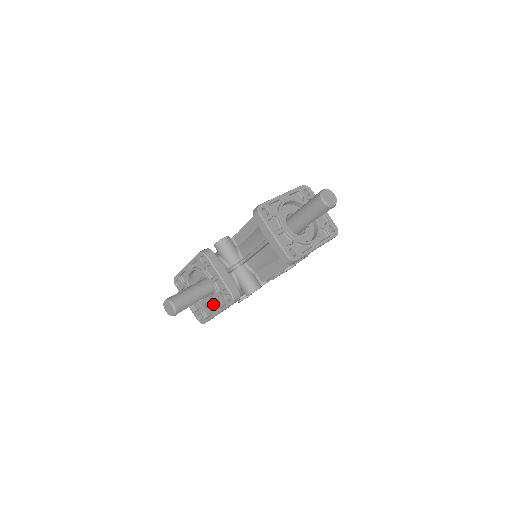
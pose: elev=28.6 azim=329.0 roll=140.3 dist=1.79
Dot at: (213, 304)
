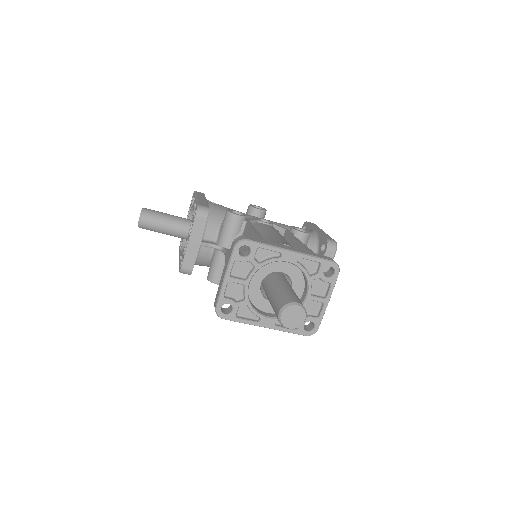
Dot at: occluded
